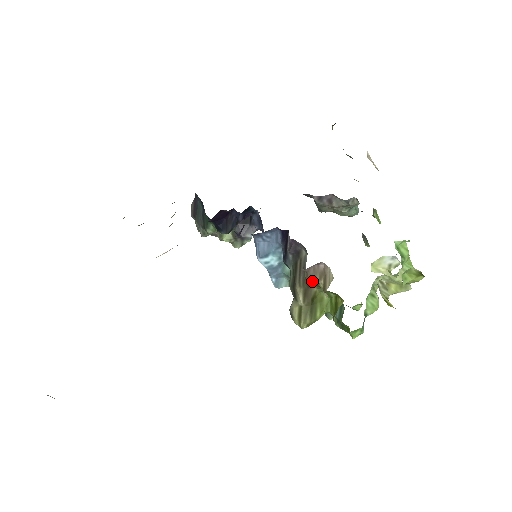
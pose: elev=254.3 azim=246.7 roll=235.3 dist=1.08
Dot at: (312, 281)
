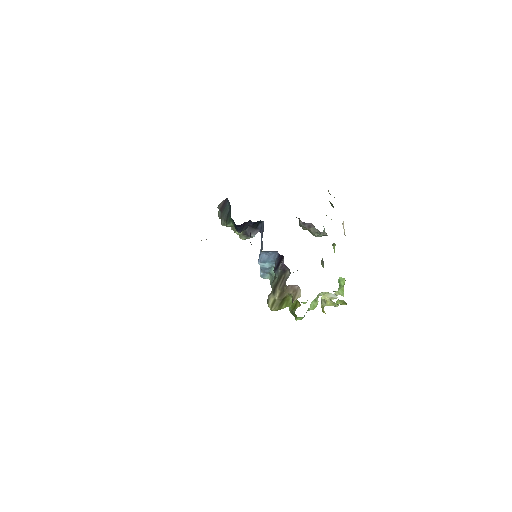
Dot at: (288, 292)
